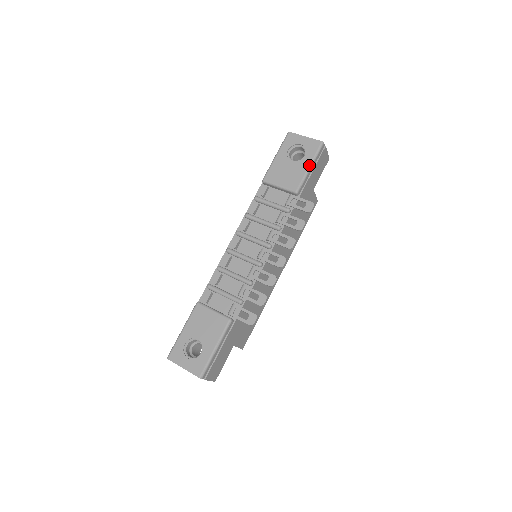
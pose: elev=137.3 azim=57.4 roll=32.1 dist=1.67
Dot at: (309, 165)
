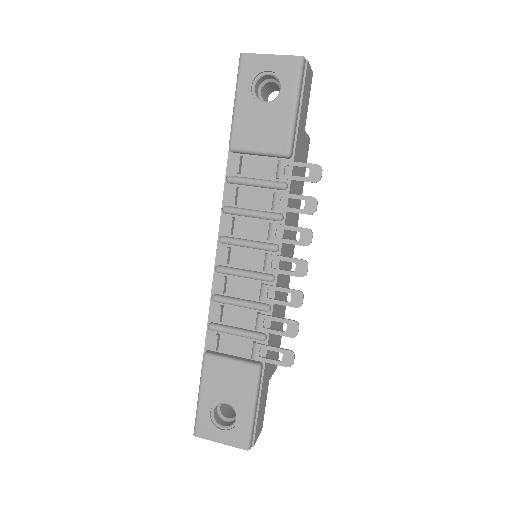
Dot at: (293, 104)
